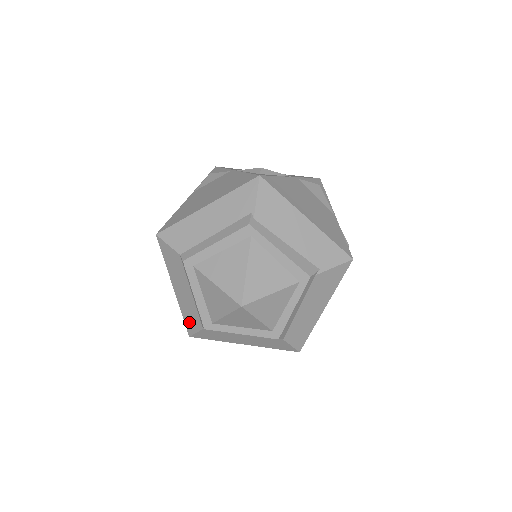
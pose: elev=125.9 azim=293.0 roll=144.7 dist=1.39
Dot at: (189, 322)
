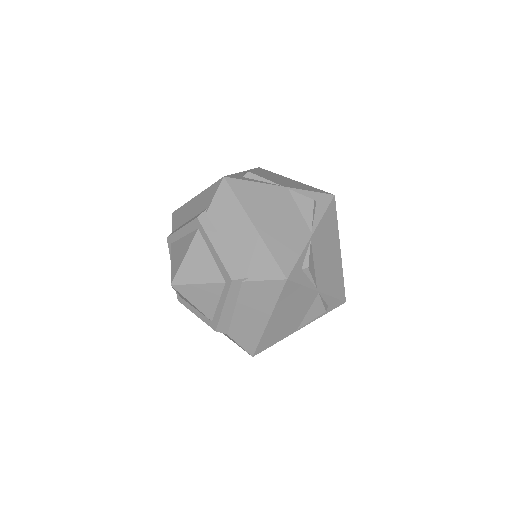
Dot at: occluded
